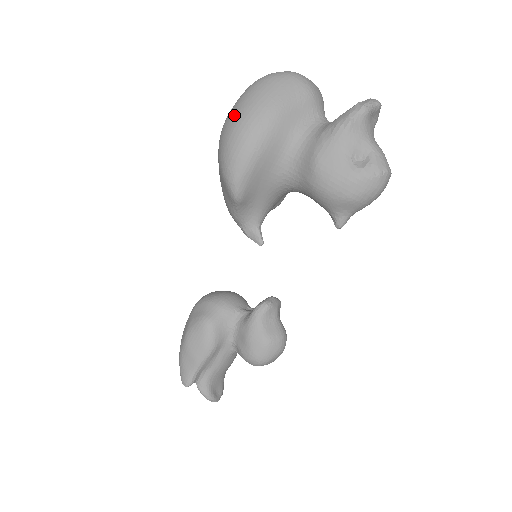
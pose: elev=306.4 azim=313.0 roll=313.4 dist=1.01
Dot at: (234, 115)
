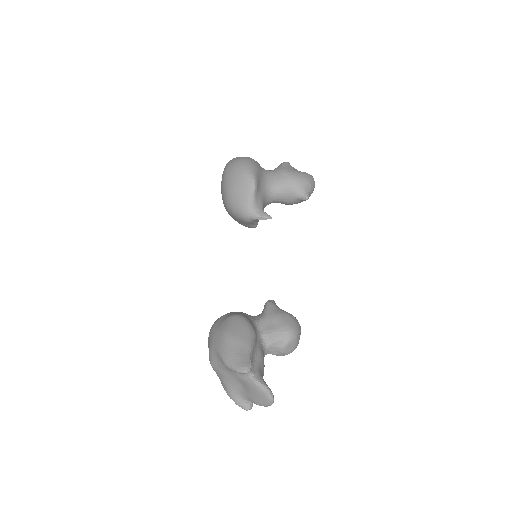
Dot at: (234, 160)
